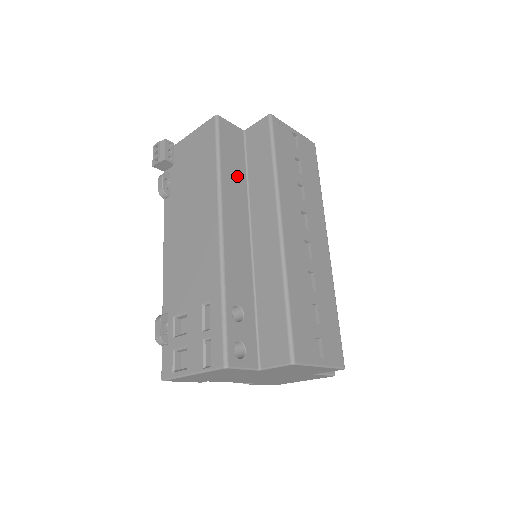
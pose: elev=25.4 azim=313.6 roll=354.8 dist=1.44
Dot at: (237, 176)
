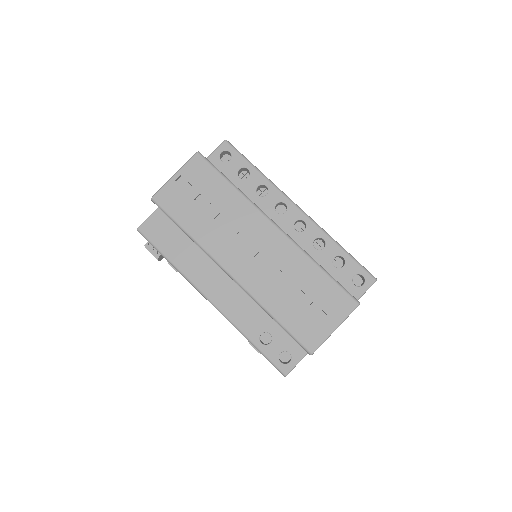
Dot at: (186, 250)
